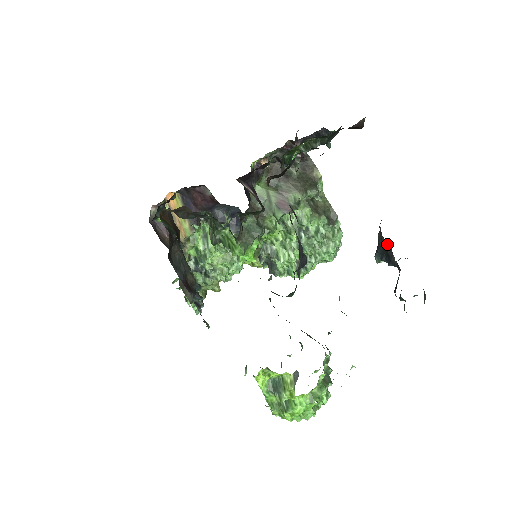
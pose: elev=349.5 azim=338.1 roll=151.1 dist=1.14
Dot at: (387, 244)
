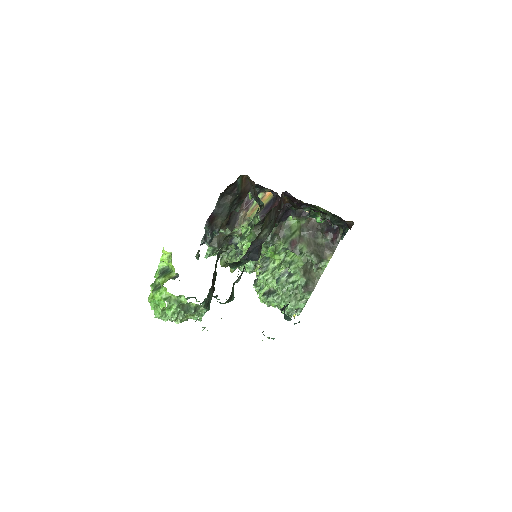
Dot at: occluded
